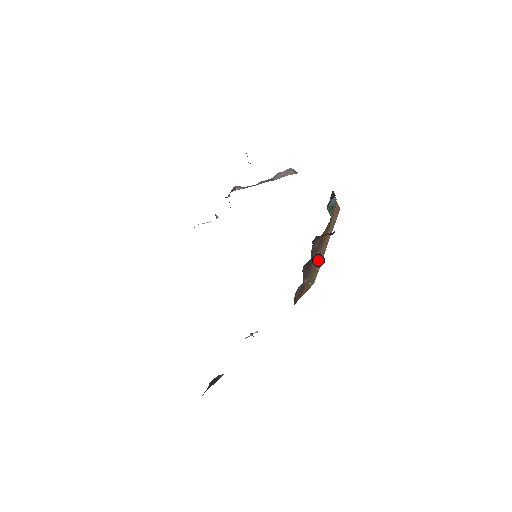
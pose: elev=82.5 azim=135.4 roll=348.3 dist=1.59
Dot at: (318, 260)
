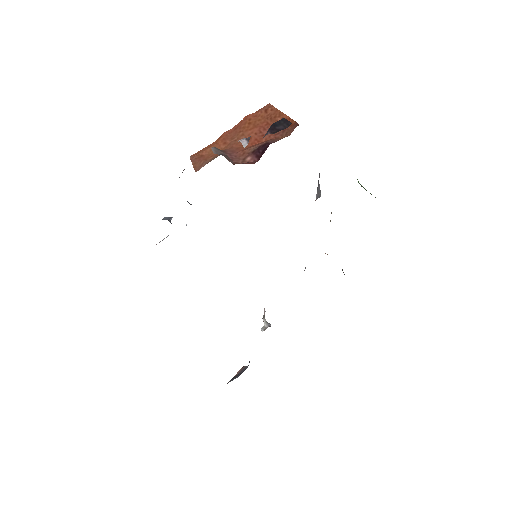
Dot at: (330, 221)
